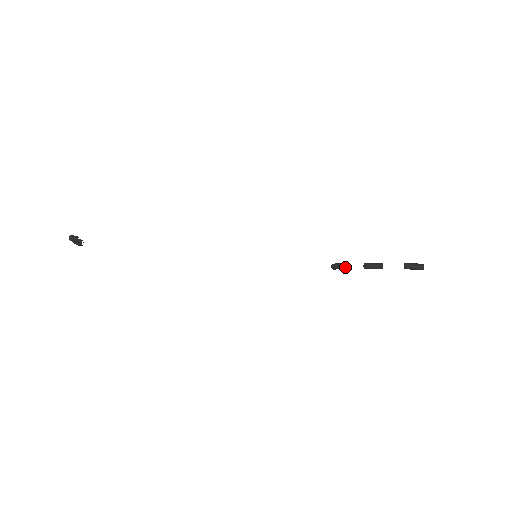
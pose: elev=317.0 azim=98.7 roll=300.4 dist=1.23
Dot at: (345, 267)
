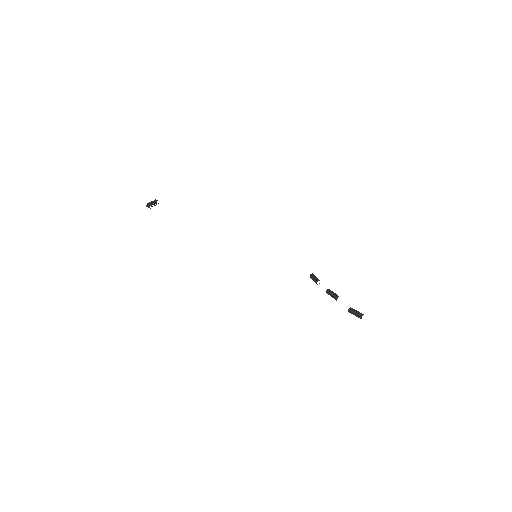
Dot at: occluded
